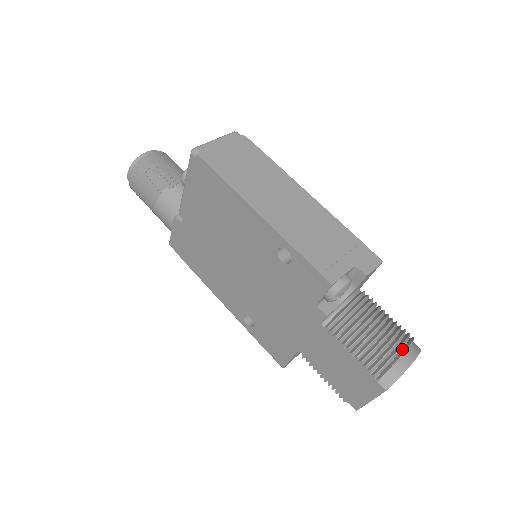
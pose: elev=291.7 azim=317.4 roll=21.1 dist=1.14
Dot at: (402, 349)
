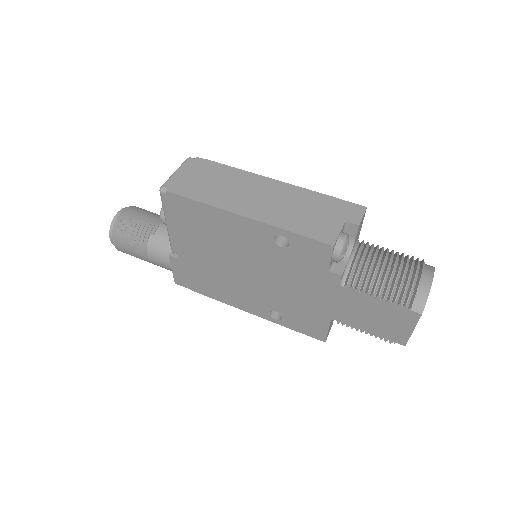
Dot at: (418, 273)
